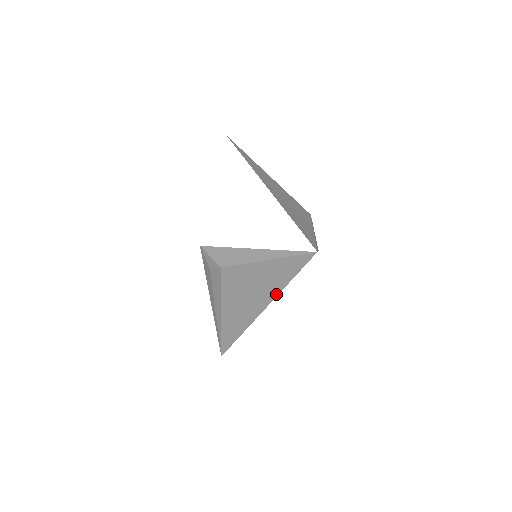
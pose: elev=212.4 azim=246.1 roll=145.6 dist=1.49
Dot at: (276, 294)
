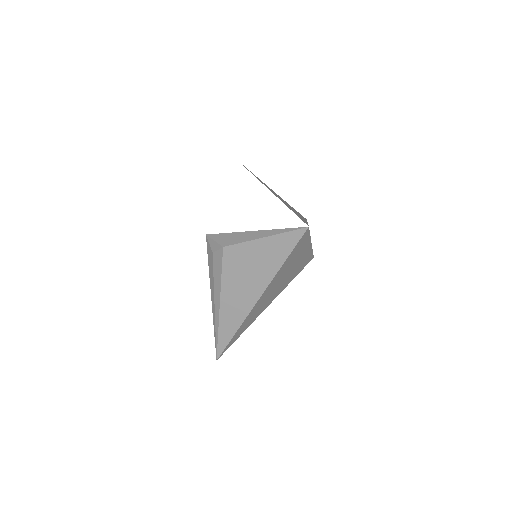
Dot at: (271, 278)
